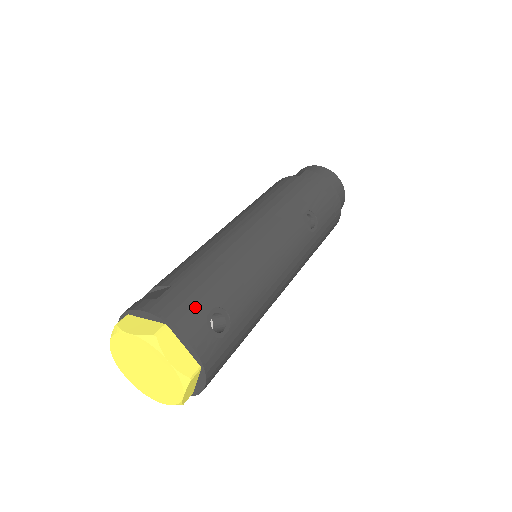
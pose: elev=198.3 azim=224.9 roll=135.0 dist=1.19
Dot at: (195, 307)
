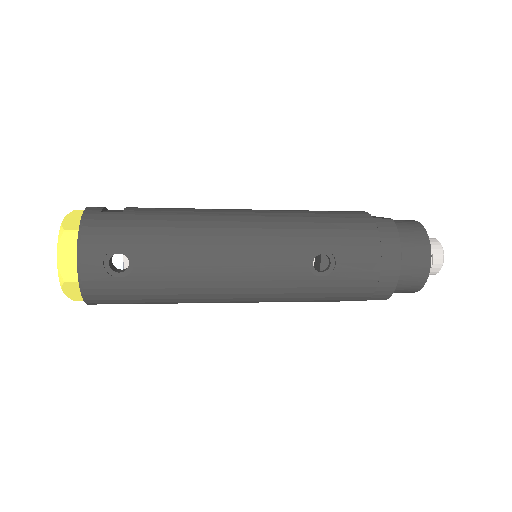
Dot at: (110, 237)
